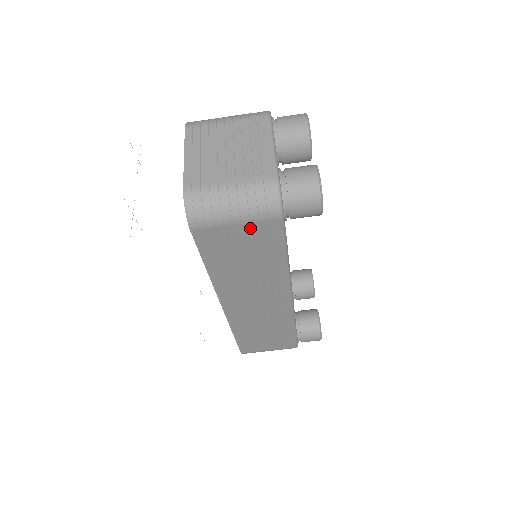
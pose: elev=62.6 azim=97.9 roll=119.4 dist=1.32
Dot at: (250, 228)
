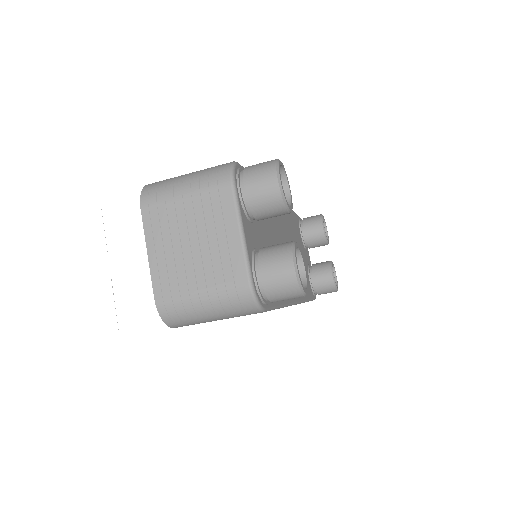
Dot at: occluded
